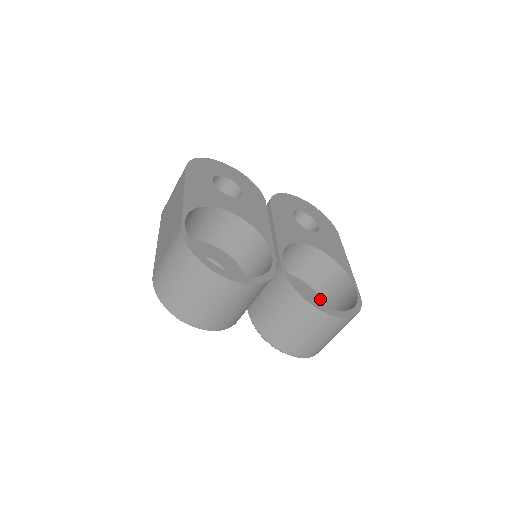
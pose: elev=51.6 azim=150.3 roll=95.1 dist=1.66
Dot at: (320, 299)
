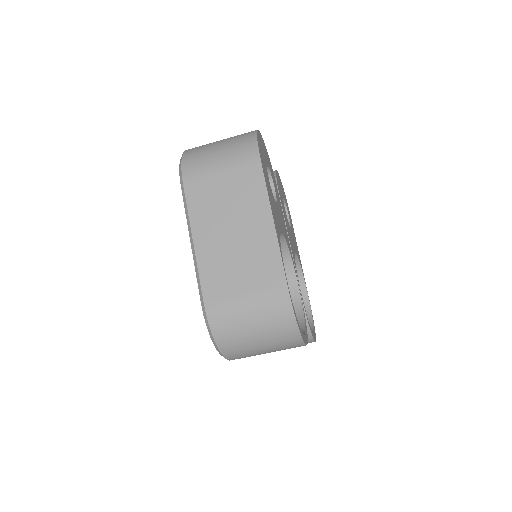
Dot at: occluded
